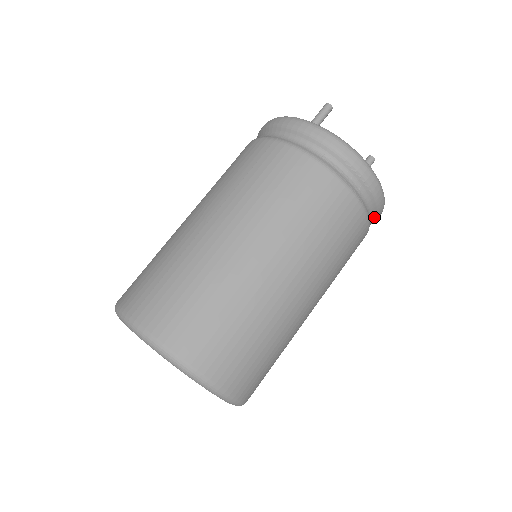
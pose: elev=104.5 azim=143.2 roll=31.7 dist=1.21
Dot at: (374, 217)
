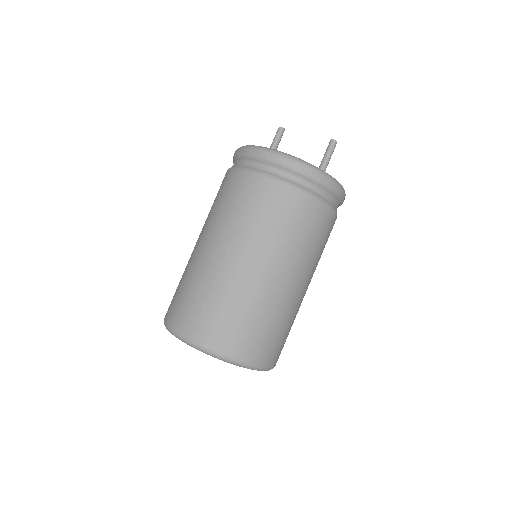
Dot at: (313, 183)
